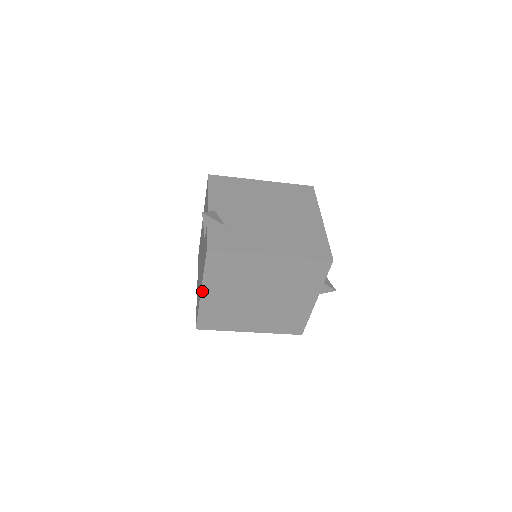
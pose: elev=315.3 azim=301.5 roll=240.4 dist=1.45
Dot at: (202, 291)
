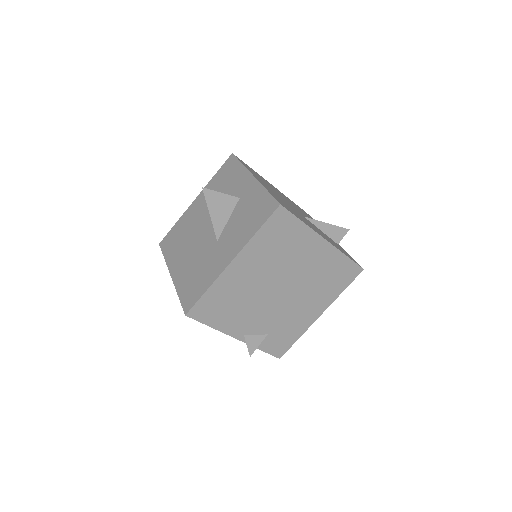
Dot at: occluded
